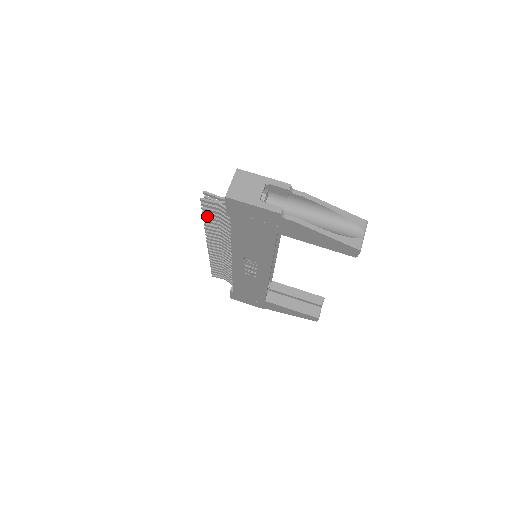
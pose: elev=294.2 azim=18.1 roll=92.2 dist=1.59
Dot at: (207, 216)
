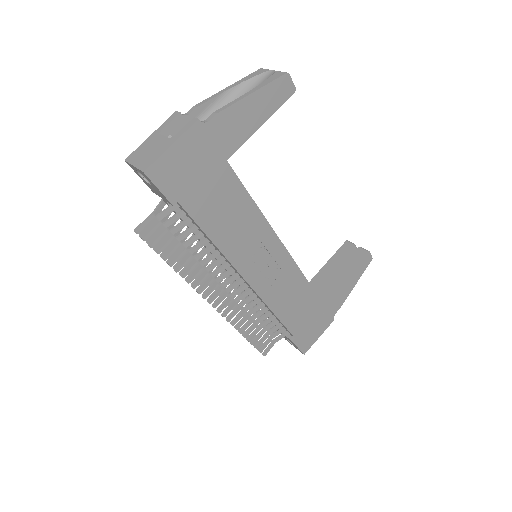
Dot at: (170, 257)
